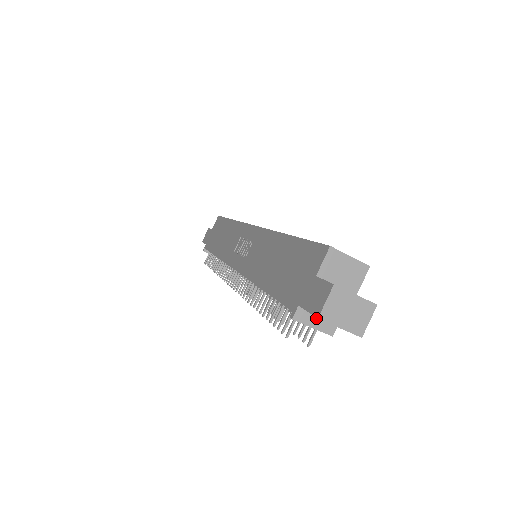
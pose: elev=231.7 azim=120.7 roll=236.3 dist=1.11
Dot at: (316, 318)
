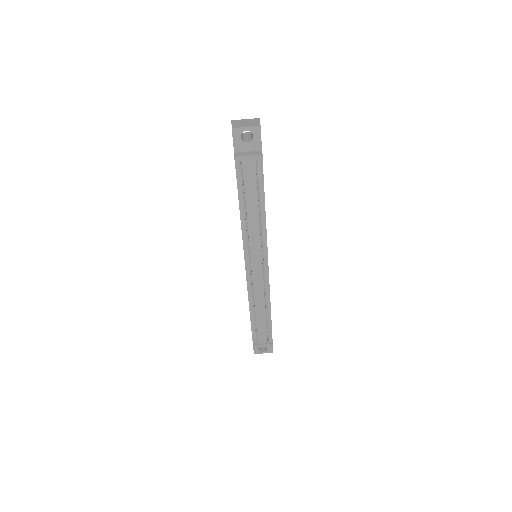
Dot at: (247, 153)
